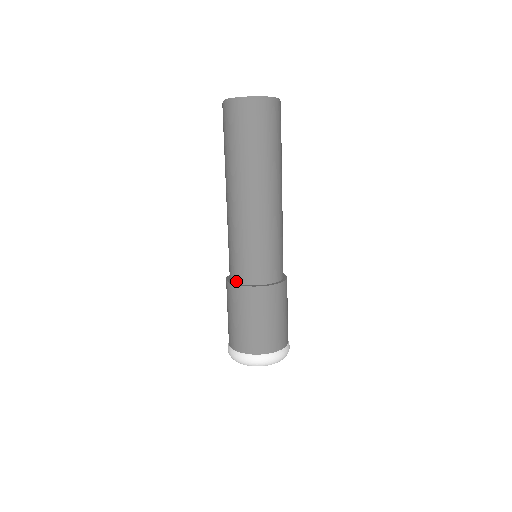
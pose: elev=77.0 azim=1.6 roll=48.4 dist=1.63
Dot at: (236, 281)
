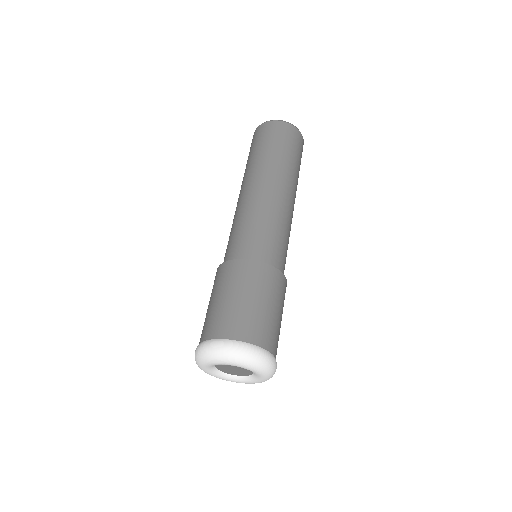
Dot at: (240, 259)
